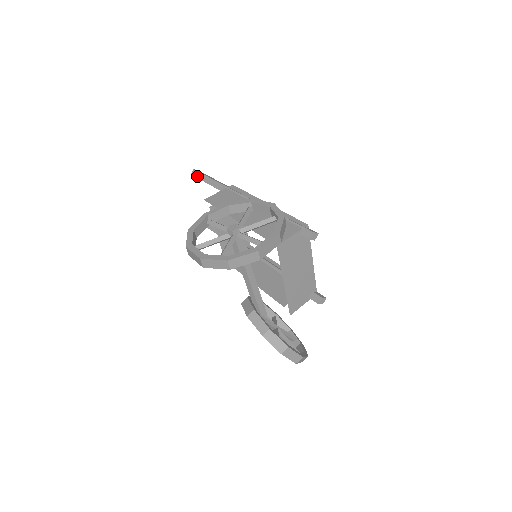
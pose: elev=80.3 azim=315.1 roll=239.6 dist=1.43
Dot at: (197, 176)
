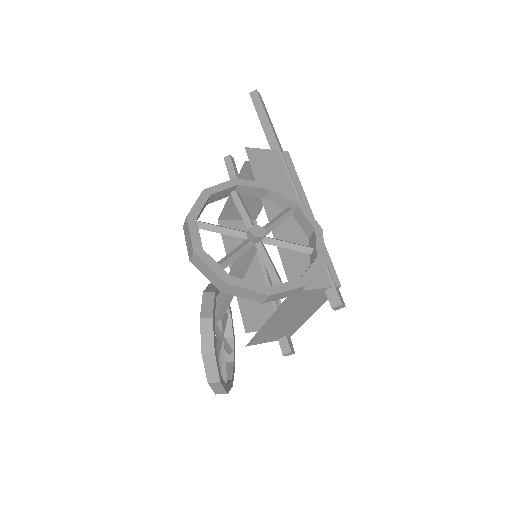
Dot at: (255, 102)
